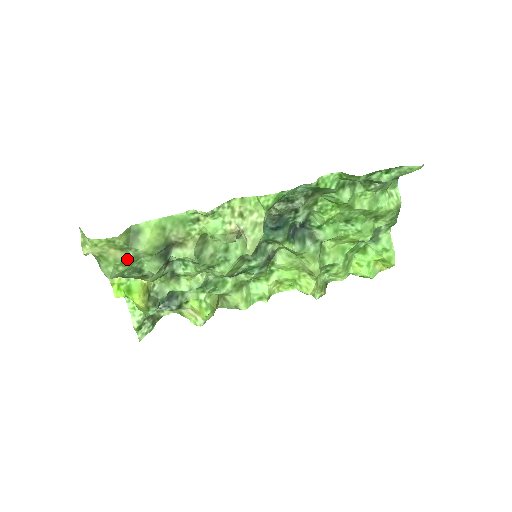
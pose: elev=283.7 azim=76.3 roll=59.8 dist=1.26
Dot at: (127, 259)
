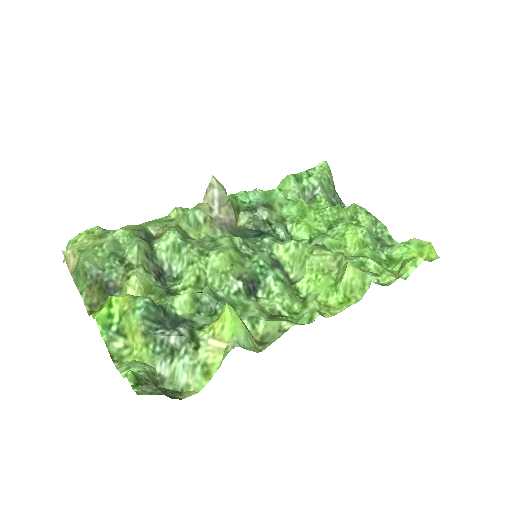
Dot at: (106, 242)
